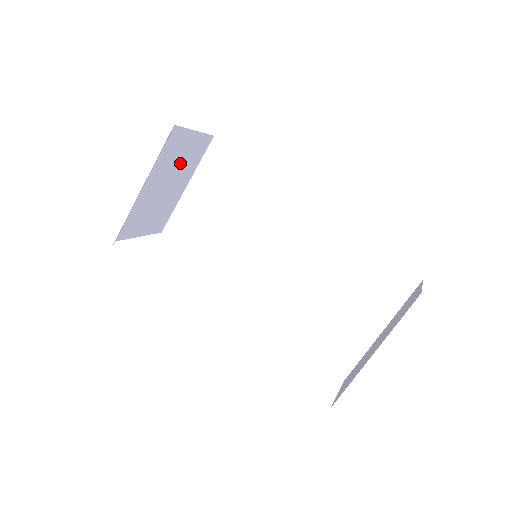
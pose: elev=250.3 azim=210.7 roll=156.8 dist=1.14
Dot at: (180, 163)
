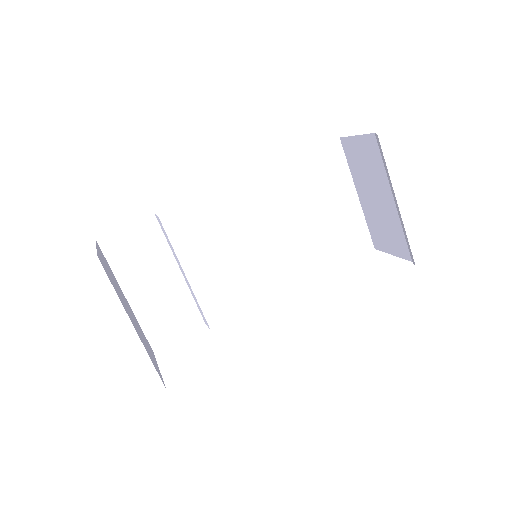
Dot at: (115, 284)
